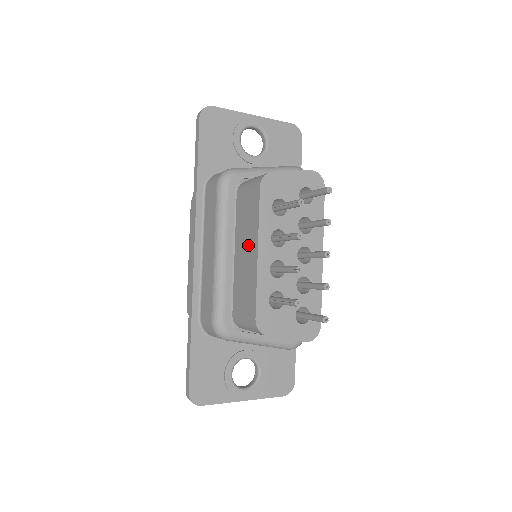
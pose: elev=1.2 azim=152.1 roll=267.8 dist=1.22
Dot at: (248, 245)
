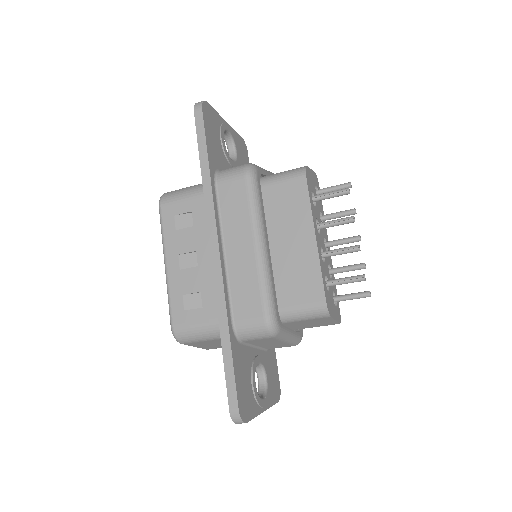
Dot at: (295, 233)
